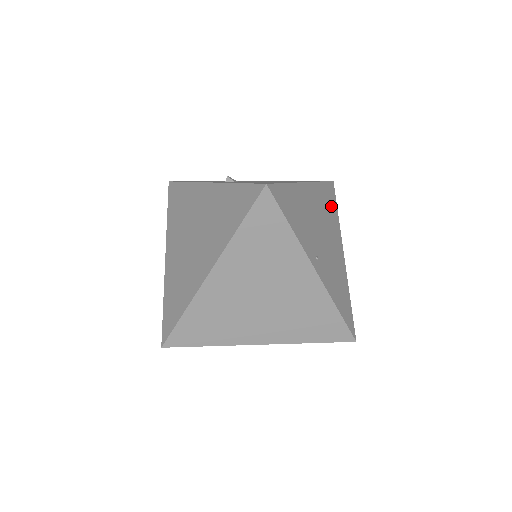
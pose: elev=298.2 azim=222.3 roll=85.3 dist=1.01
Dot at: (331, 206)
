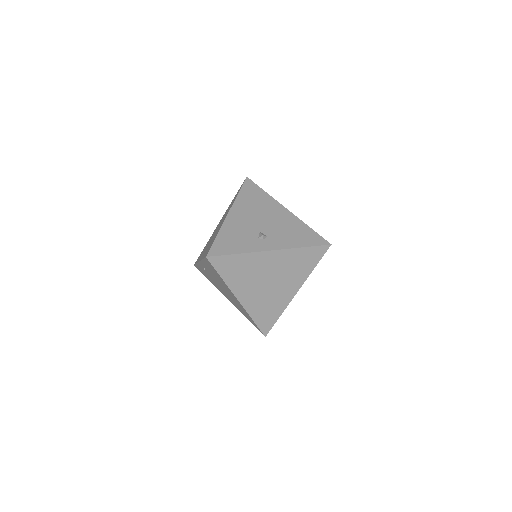
Dot at: occluded
